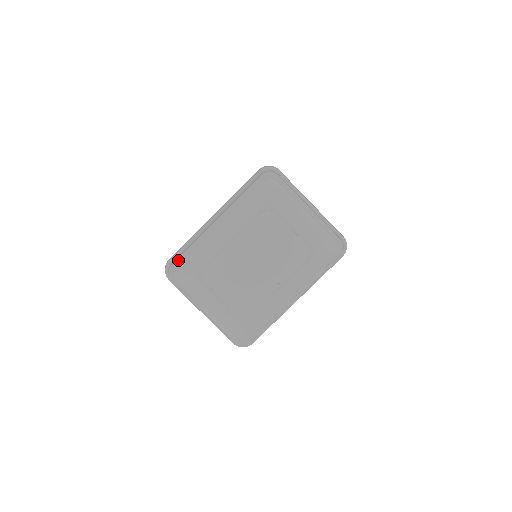
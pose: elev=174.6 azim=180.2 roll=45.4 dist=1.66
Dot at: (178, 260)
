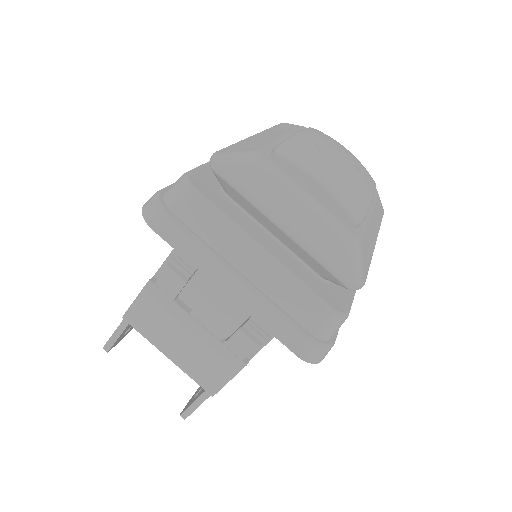
Dot at: (196, 168)
